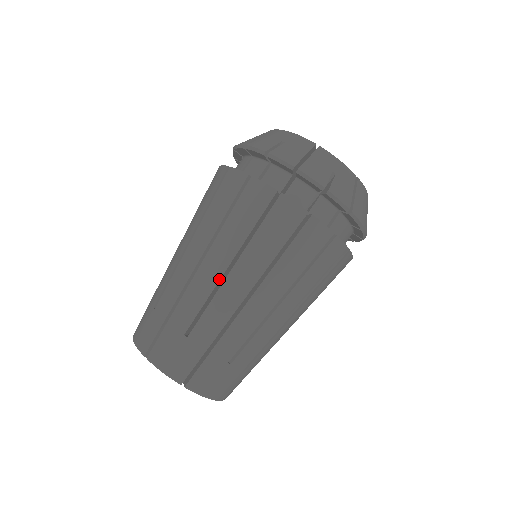
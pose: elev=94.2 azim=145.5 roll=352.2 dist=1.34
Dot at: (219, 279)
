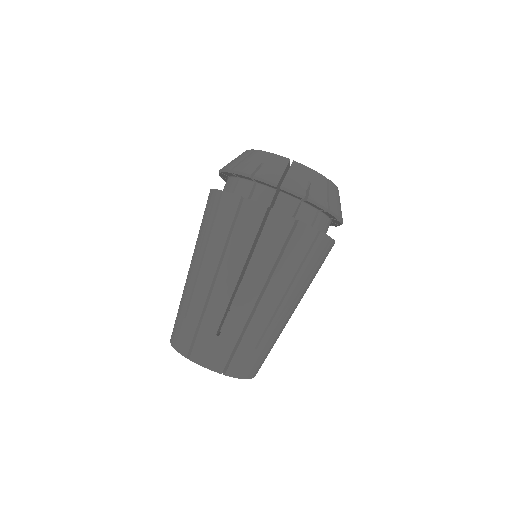
Dot at: (235, 286)
